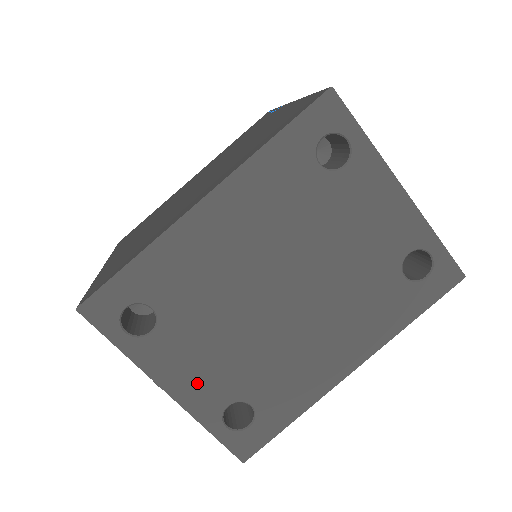
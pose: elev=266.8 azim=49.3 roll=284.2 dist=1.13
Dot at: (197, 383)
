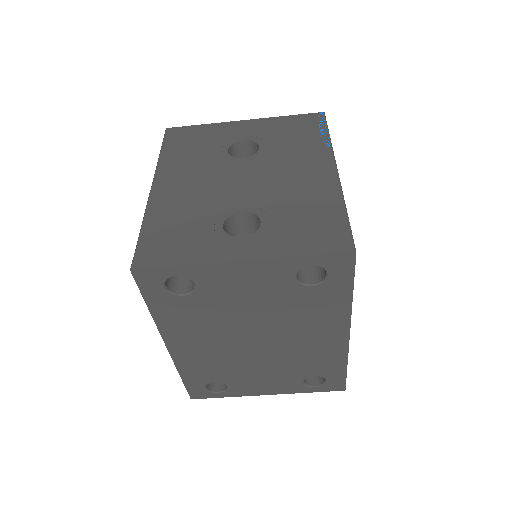
Dot at: (275, 386)
